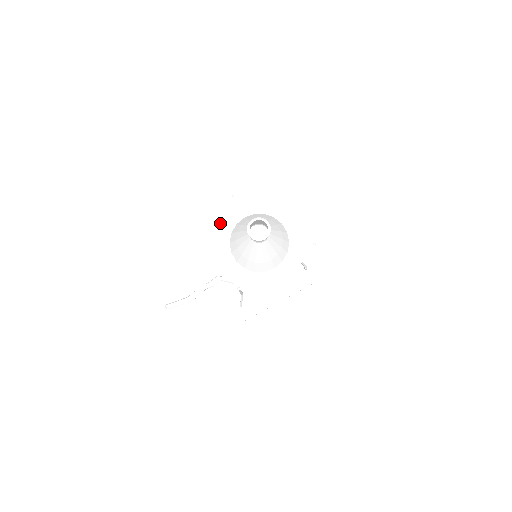
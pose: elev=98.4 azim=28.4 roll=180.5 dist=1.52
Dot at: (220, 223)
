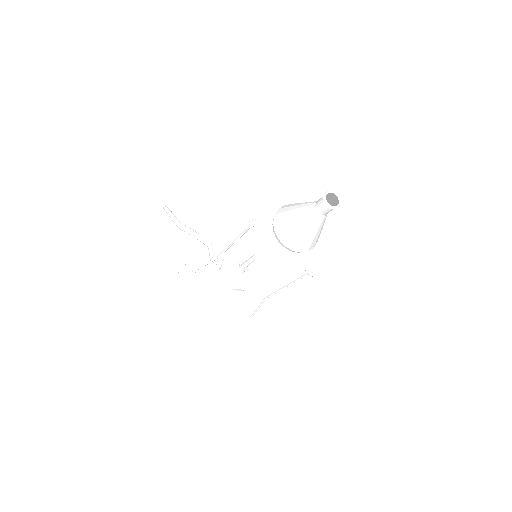
Dot at: (294, 195)
